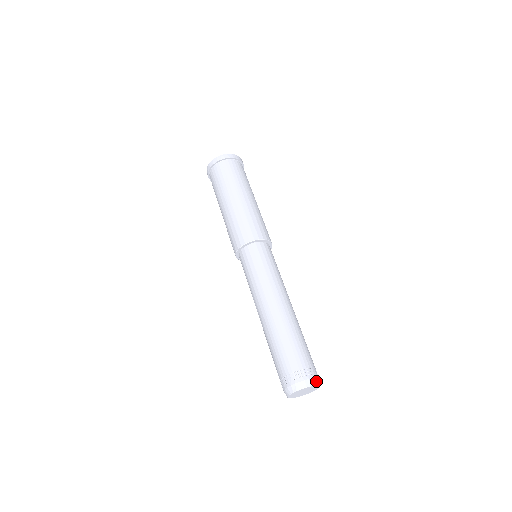
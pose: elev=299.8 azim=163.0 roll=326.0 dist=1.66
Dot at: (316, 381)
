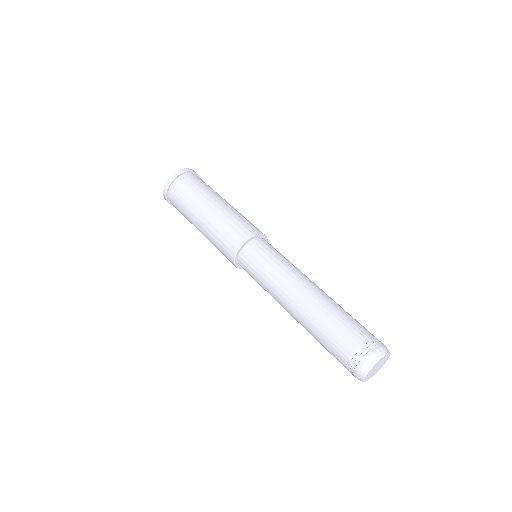
Dot at: occluded
